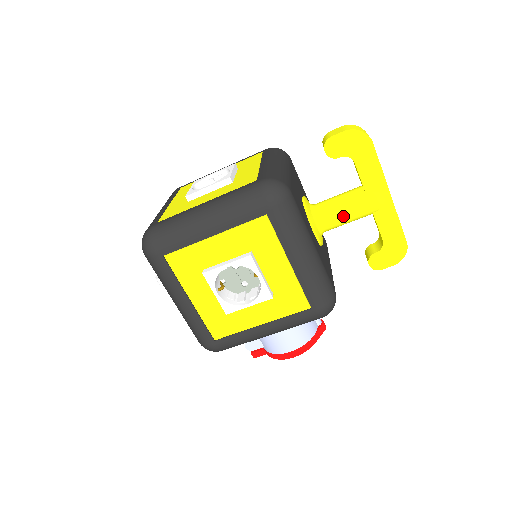
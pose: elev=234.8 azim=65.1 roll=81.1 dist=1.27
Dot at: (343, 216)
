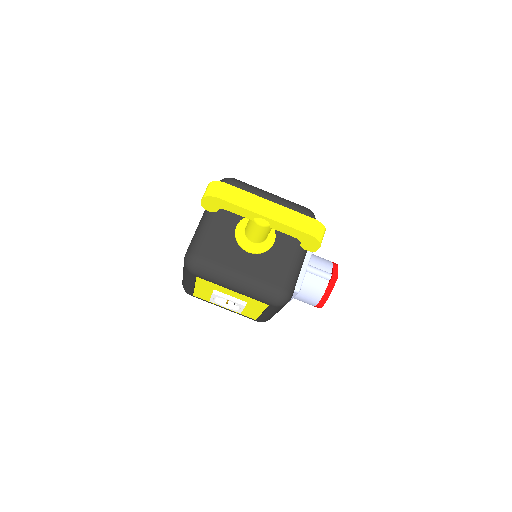
Dot at: (256, 236)
